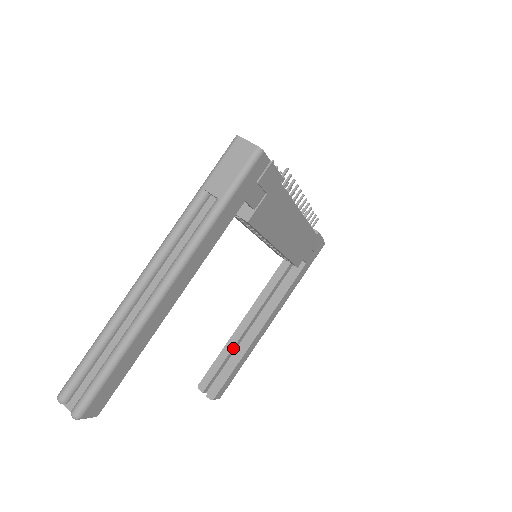
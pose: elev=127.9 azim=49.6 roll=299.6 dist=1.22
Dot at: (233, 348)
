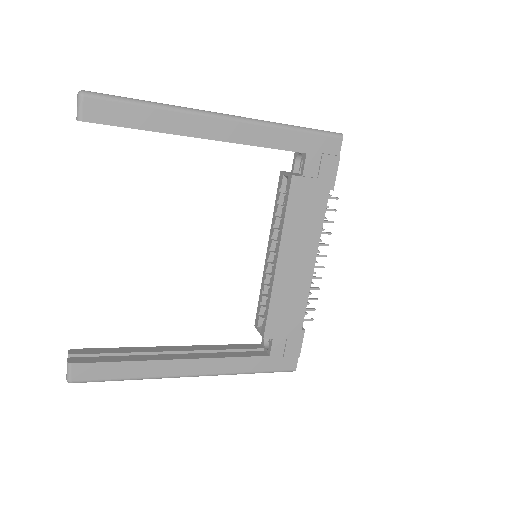
Dot at: (139, 353)
